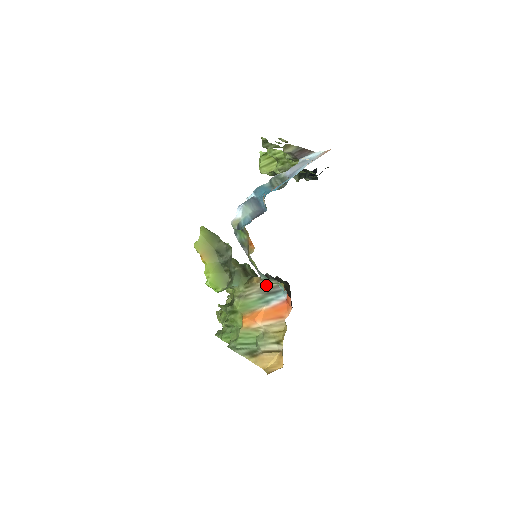
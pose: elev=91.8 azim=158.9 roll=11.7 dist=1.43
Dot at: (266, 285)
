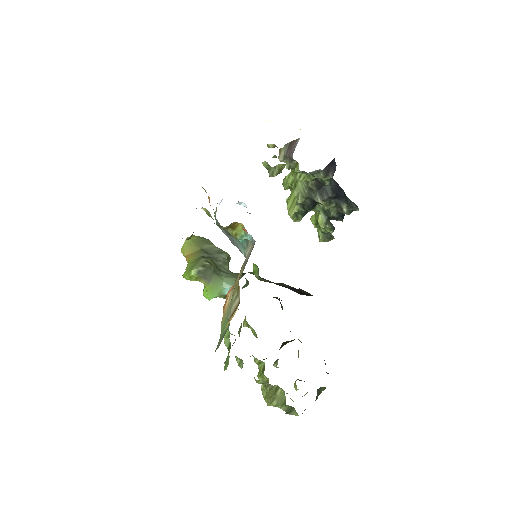
Dot at: (246, 258)
